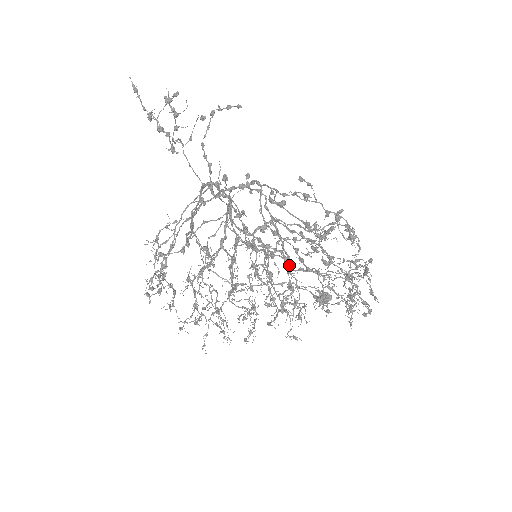
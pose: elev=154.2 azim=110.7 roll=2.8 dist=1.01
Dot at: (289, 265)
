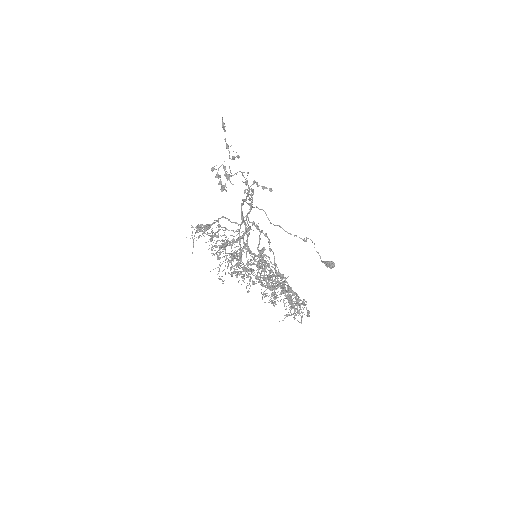
Dot at: (248, 292)
